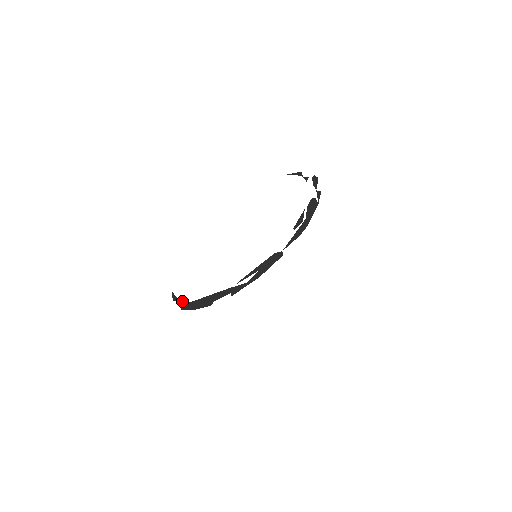
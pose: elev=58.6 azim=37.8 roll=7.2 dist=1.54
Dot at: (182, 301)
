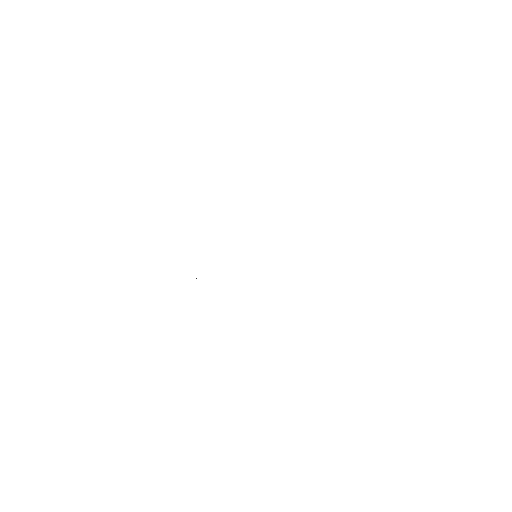
Dot at: occluded
